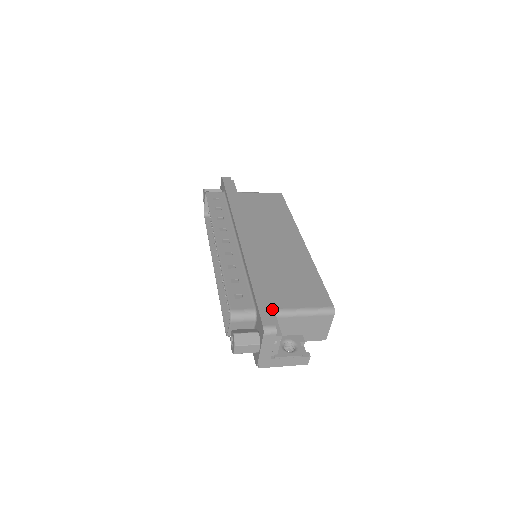
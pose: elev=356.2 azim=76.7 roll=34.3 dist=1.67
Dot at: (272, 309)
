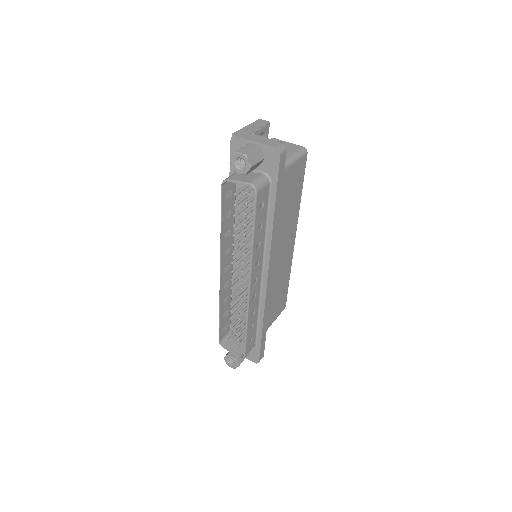
Dot at: occluded
